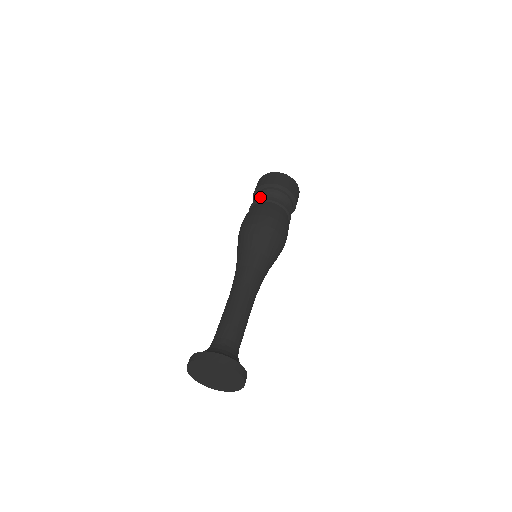
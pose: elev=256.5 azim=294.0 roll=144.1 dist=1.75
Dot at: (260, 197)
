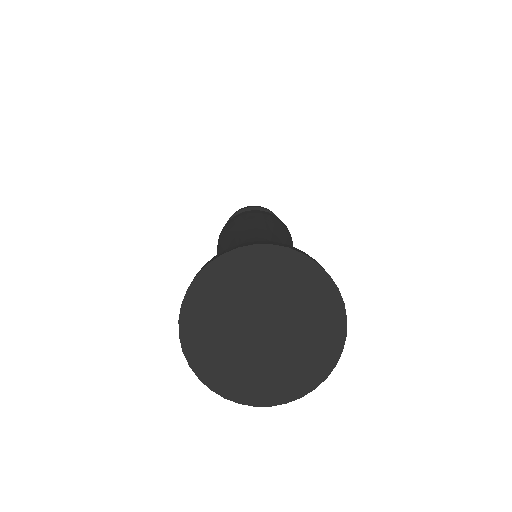
Dot at: occluded
